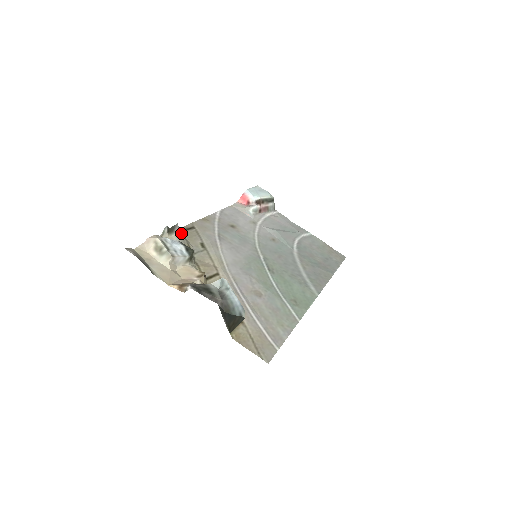
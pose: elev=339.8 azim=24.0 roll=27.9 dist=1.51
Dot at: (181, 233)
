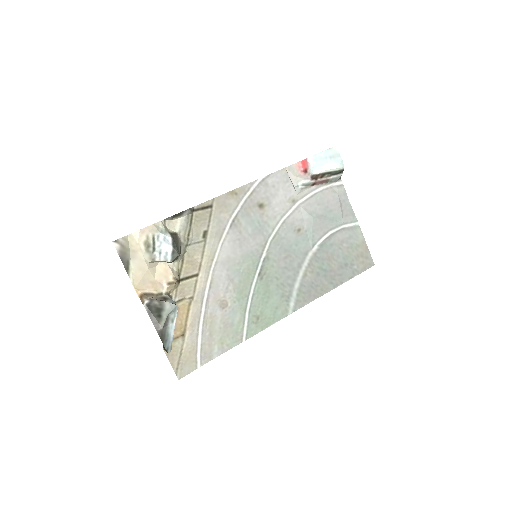
Dot at: (191, 214)
